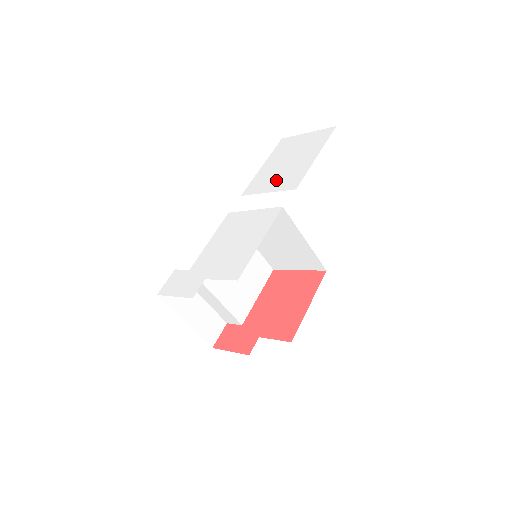
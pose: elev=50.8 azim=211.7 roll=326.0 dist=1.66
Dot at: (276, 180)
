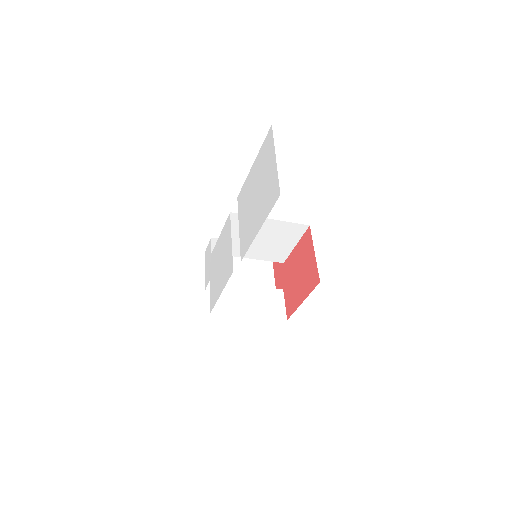
Dot at: (244, 218)
